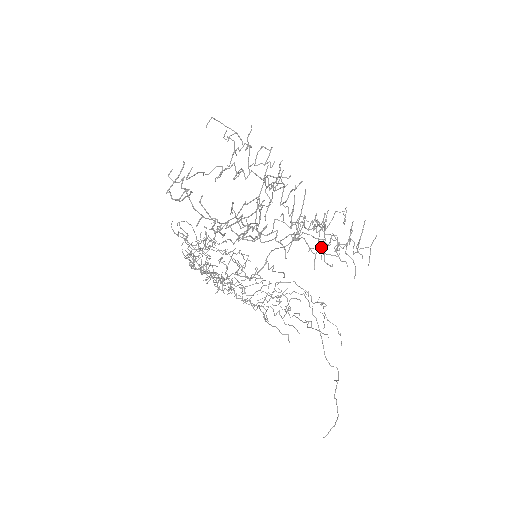
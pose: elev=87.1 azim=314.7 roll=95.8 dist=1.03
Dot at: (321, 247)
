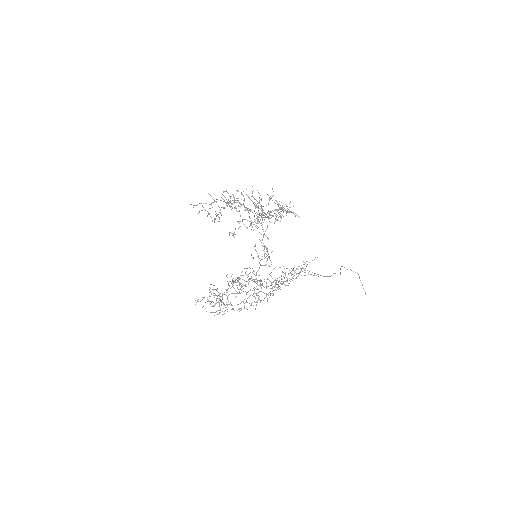
Dot at: occluded
